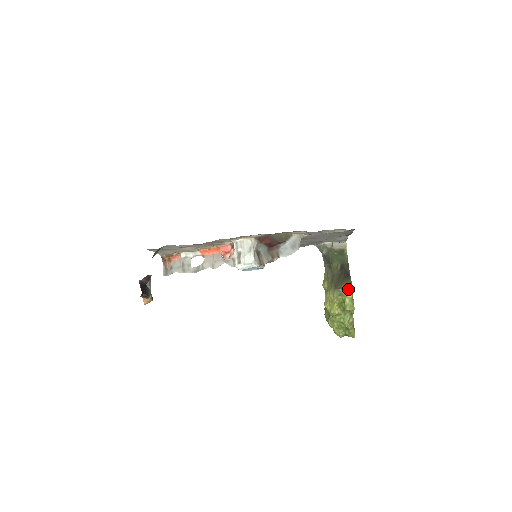
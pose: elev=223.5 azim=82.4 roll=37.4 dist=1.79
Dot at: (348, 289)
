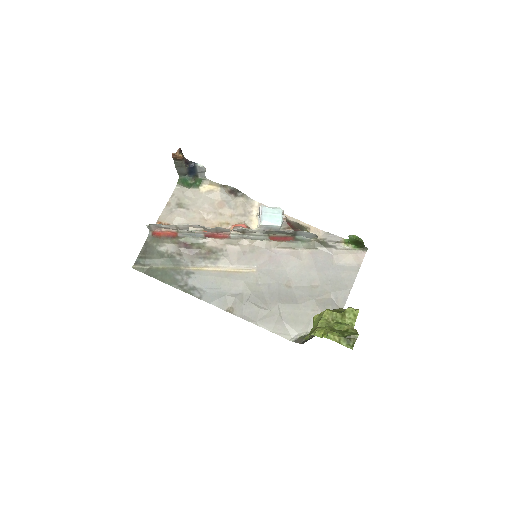
Dot at: occluded
